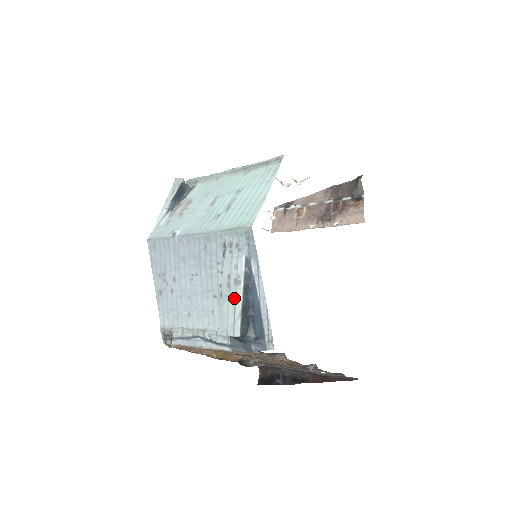
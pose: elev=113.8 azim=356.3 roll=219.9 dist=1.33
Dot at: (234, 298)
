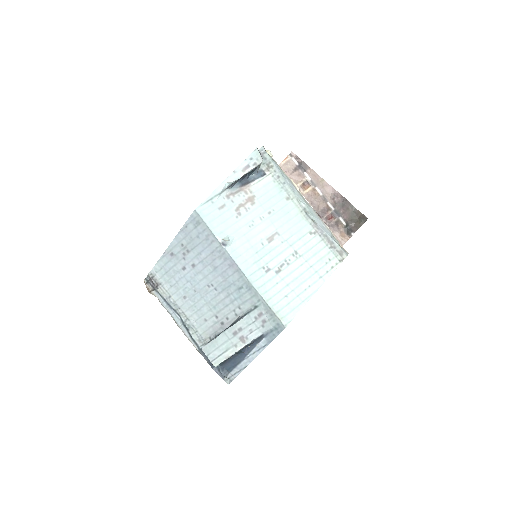
Dot at: (232, 345)
